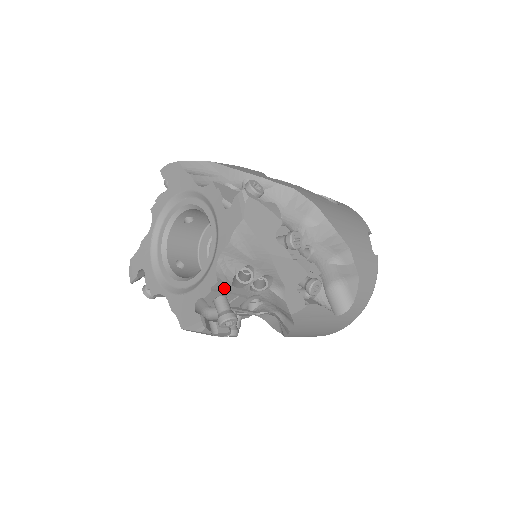
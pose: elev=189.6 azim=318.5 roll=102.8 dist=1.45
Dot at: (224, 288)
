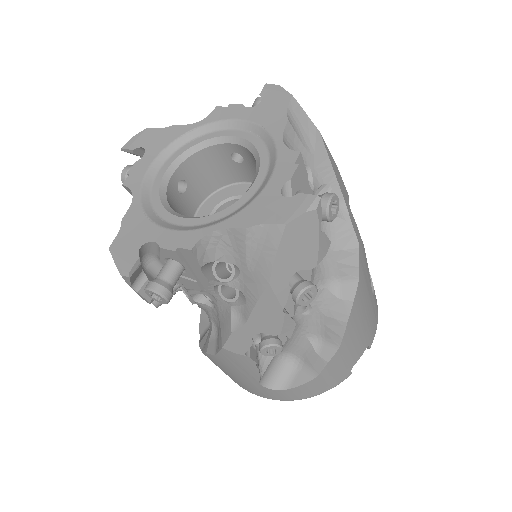
Dot at: (191, 261)
